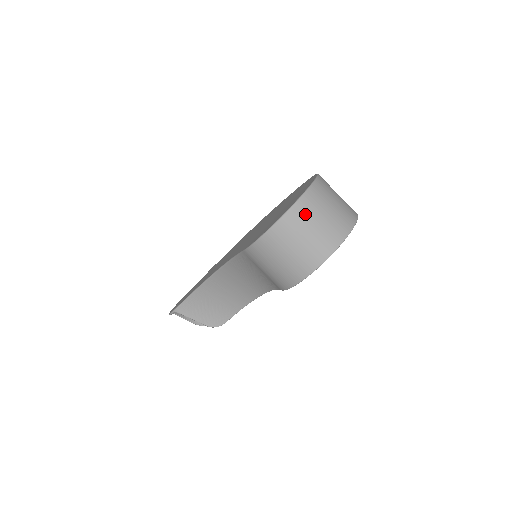
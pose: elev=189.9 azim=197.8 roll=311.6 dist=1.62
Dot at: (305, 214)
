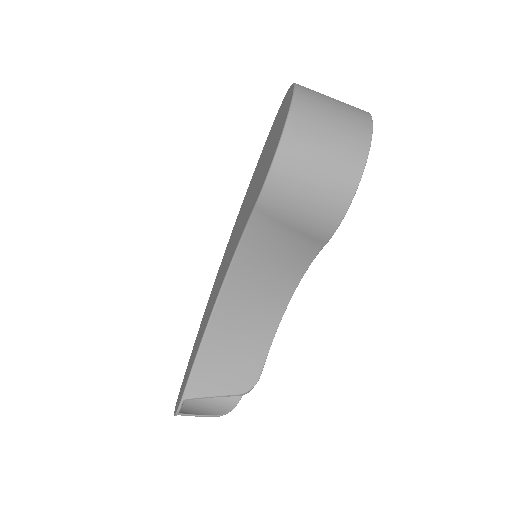
Dot at: (312, 105)
